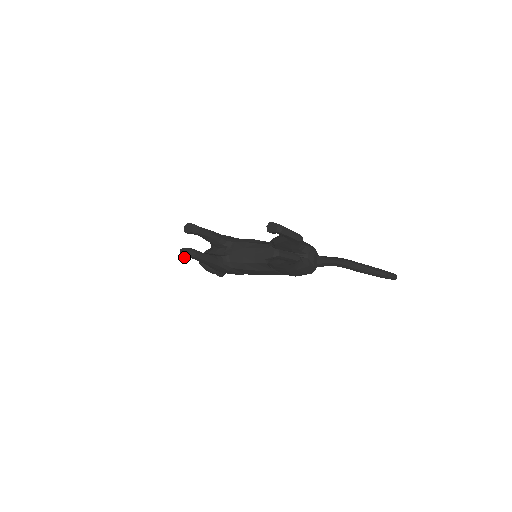
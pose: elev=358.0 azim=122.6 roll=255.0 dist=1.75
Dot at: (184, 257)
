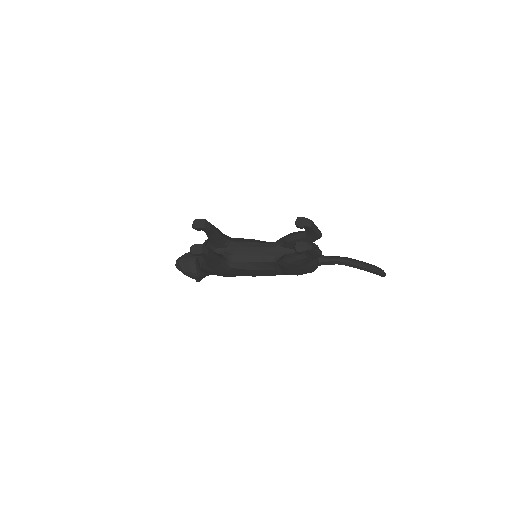
Dot at: (196, 254)
